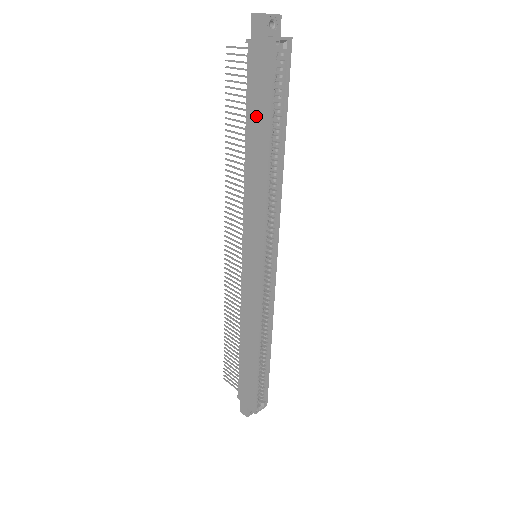
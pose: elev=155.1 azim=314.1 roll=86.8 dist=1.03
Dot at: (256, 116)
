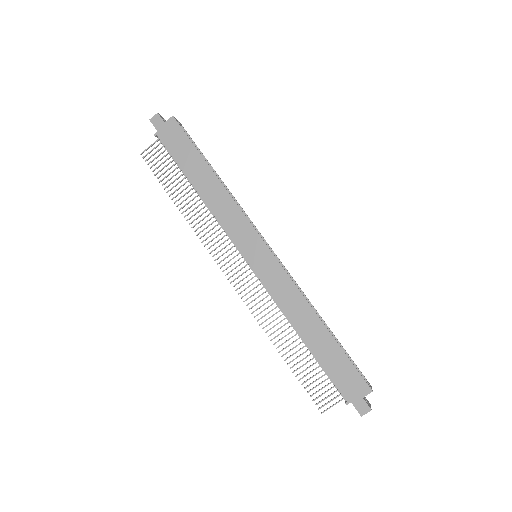
Dot at: (190, 163)
